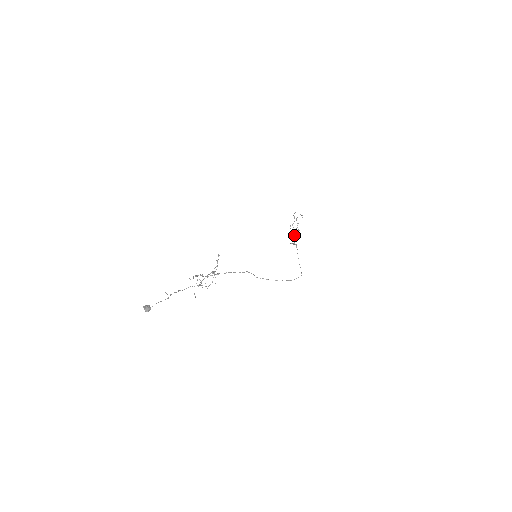
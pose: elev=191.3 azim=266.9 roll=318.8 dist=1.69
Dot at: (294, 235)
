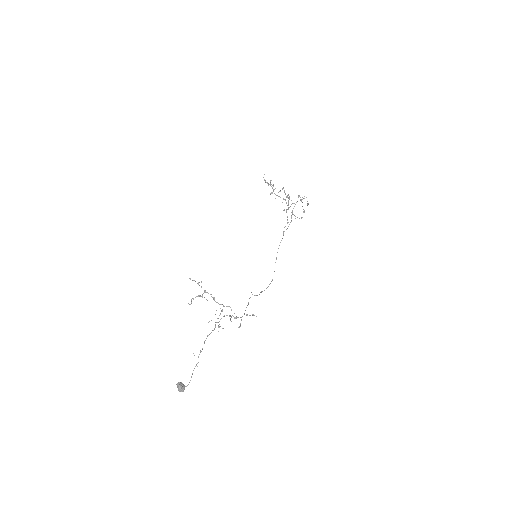
Dot at: occluded
